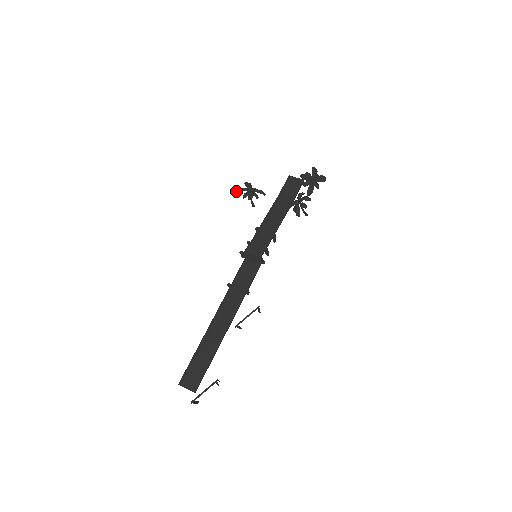
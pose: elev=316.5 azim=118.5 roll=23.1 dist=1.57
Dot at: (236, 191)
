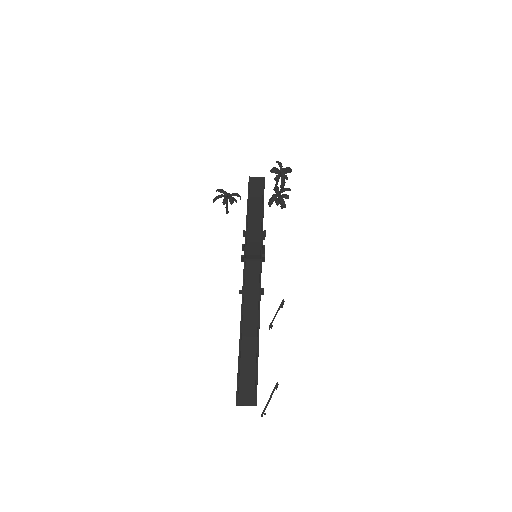
Dot at: (214, 199)
